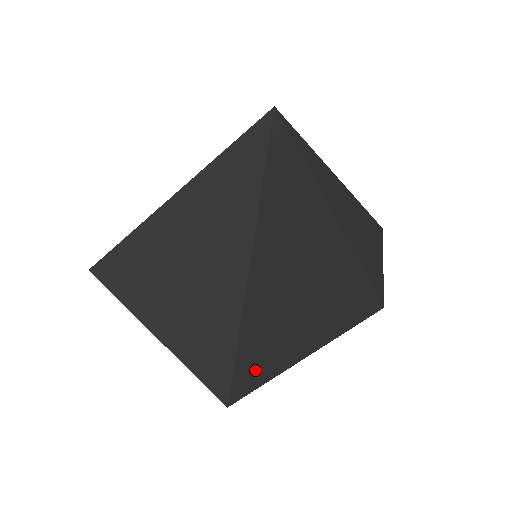
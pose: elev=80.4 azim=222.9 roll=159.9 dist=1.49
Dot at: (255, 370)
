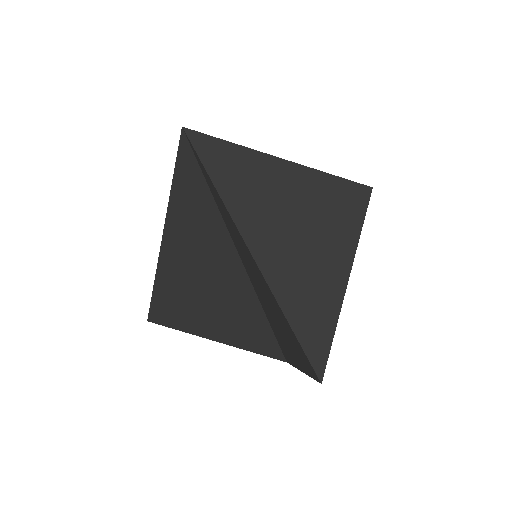
Dot at: (286, 354)
